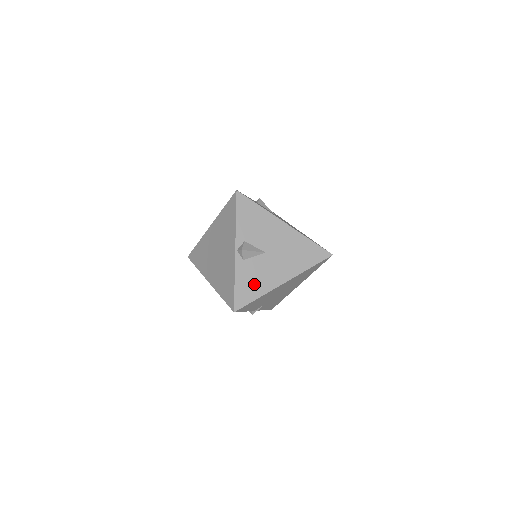
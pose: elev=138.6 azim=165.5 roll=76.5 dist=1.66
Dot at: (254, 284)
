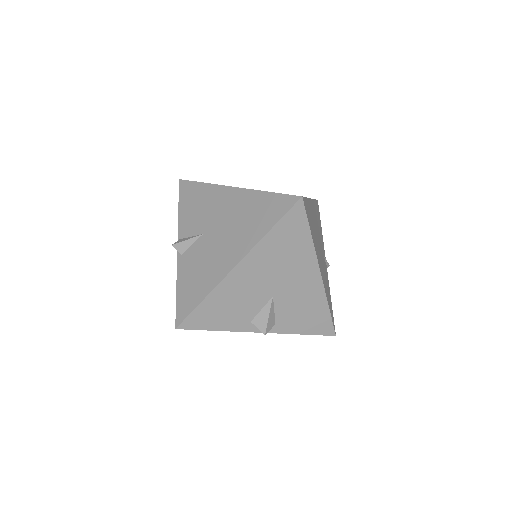
Dot at: (310, 313)
